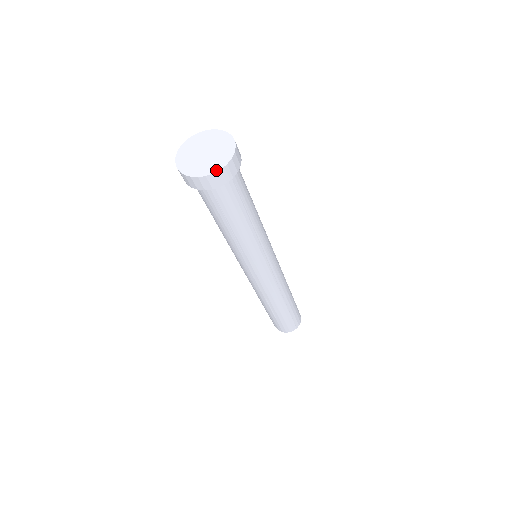
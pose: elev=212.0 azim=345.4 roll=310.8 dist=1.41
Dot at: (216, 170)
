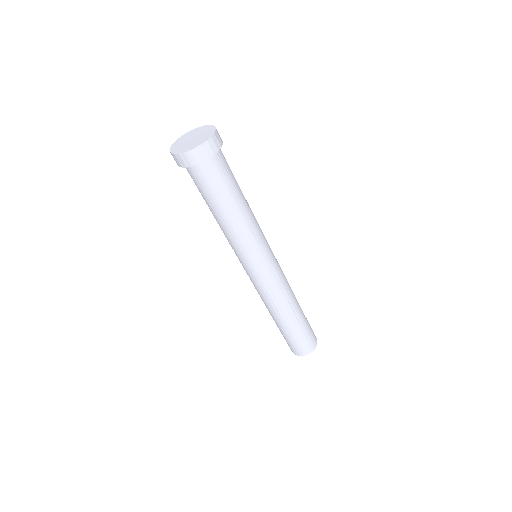
Dot at: (182, 152)
